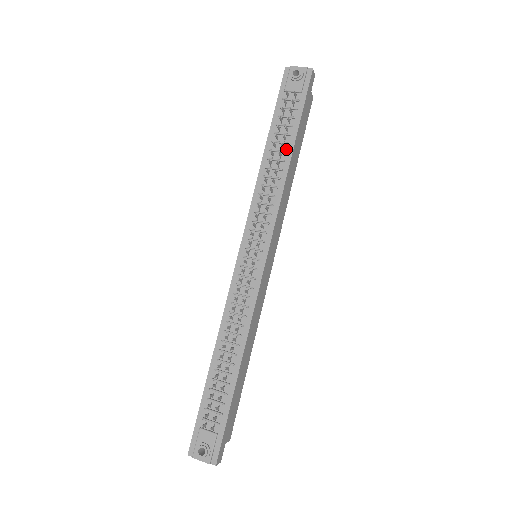
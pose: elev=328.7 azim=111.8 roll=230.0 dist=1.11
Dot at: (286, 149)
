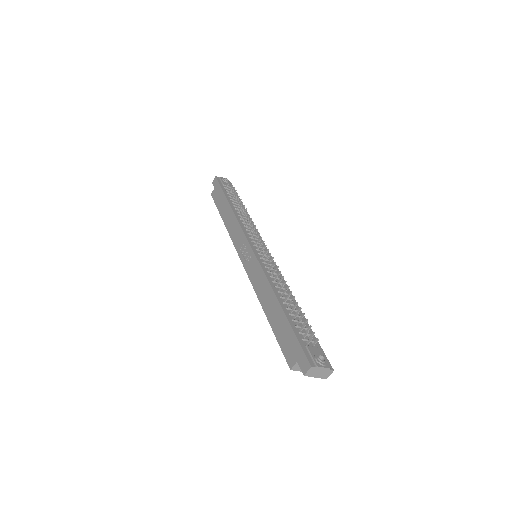
Dot at: occluded
